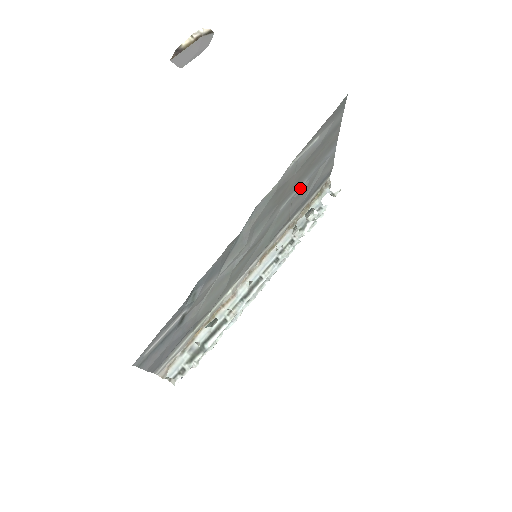
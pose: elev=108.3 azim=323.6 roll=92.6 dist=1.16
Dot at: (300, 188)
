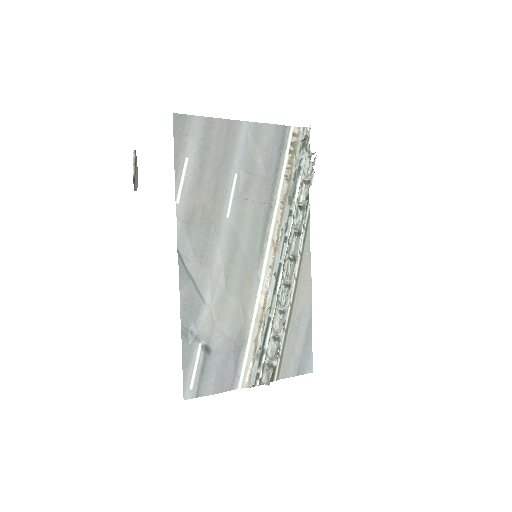
Dot at: (237, 184)
